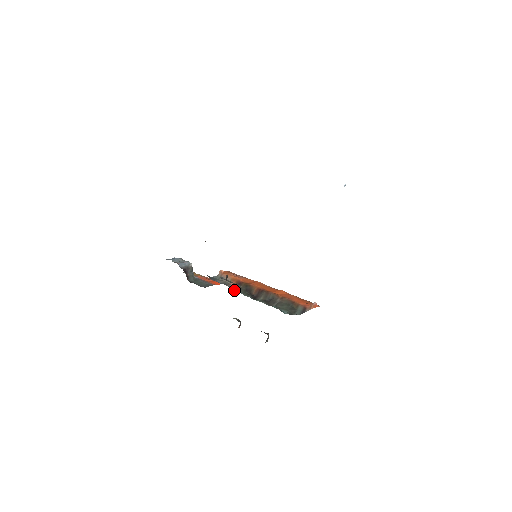
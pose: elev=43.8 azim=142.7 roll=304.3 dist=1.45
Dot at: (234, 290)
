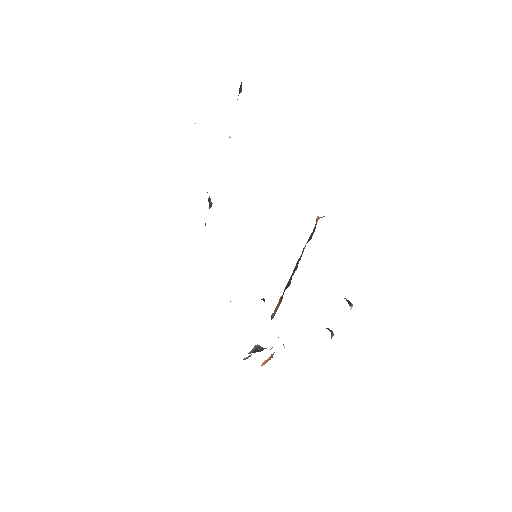
Dot at: occluded
